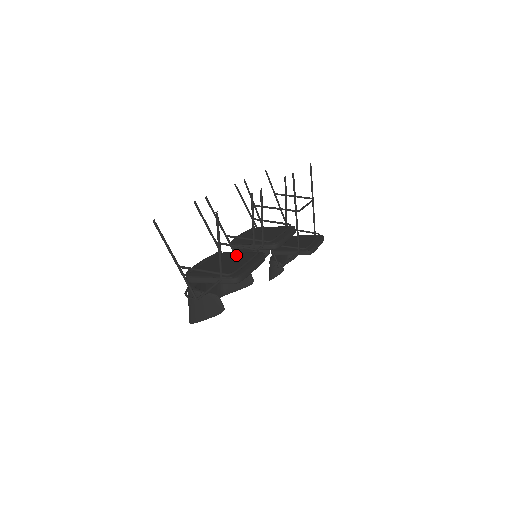
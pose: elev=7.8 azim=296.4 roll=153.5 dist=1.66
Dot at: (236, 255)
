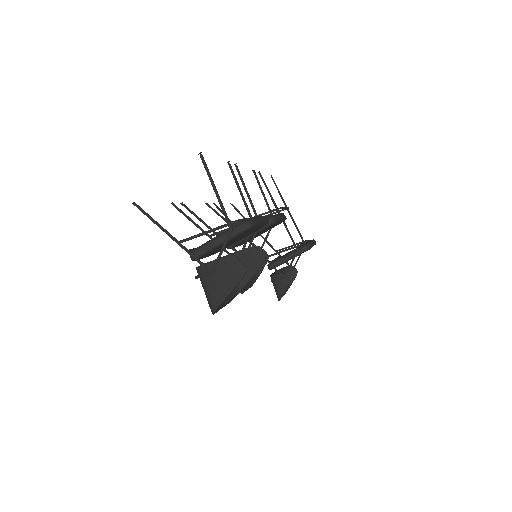
Dot at: occluded
